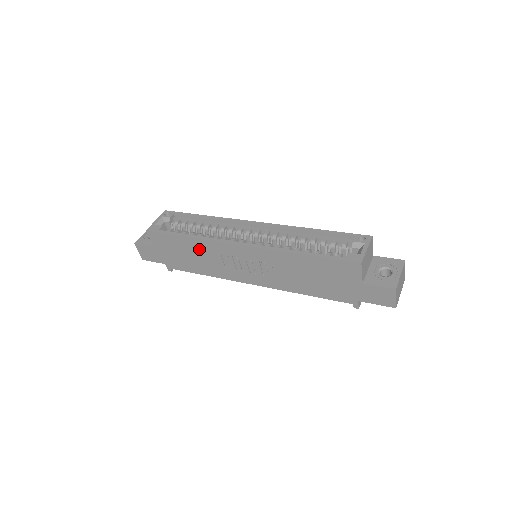
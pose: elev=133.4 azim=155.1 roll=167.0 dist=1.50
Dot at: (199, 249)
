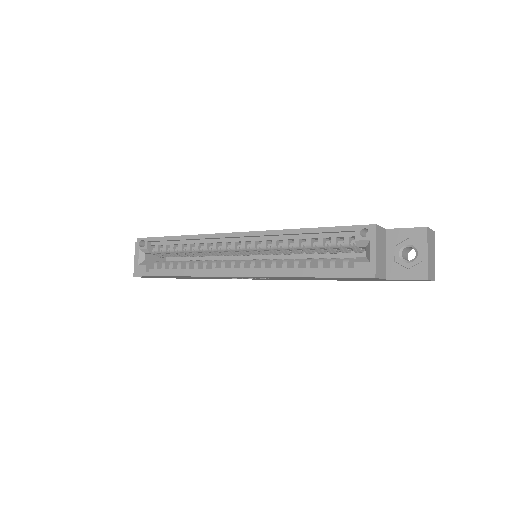
Dot at: occluded
